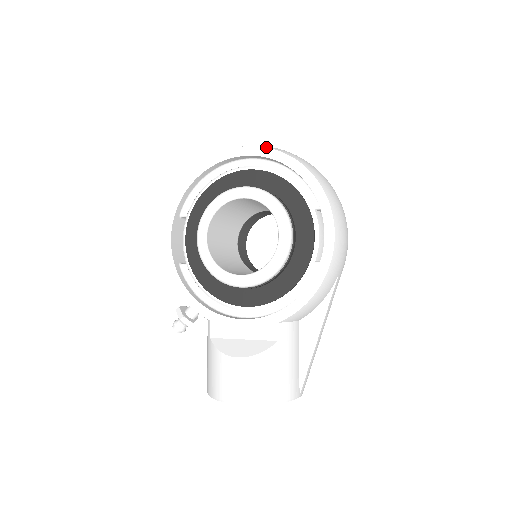
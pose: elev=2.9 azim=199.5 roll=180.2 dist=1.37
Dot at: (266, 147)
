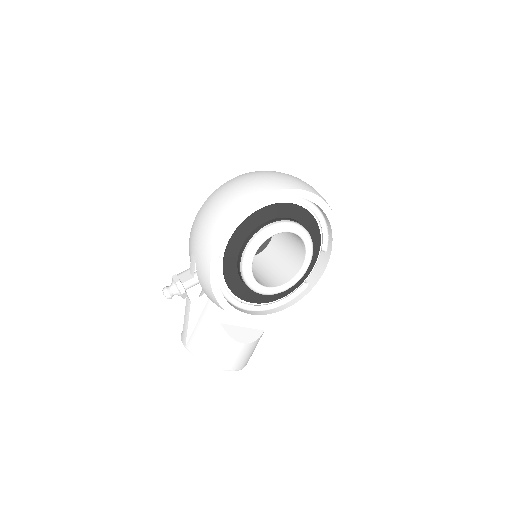
Dot at: (325, 201)
